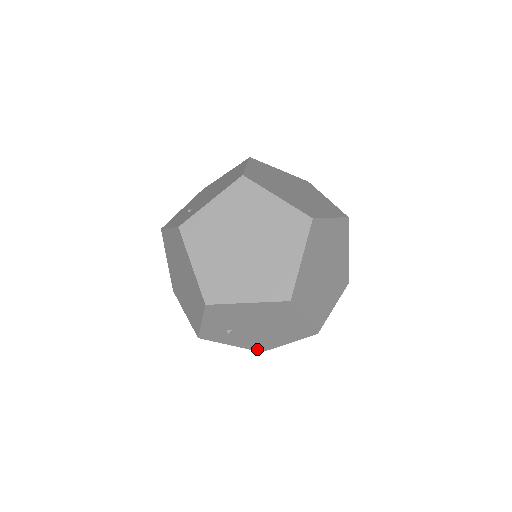
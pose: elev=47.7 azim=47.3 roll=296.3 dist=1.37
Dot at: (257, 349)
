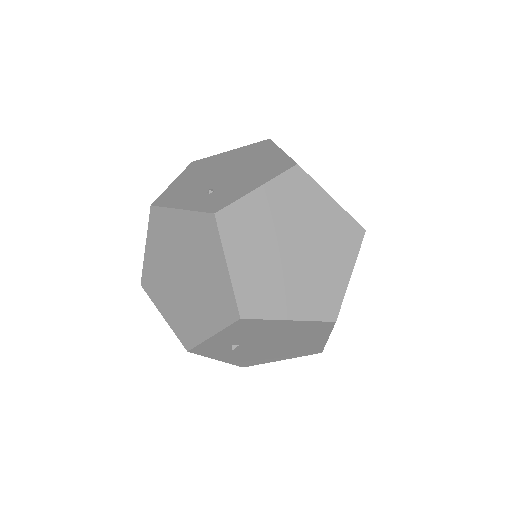
Dot at: (241, 364)
